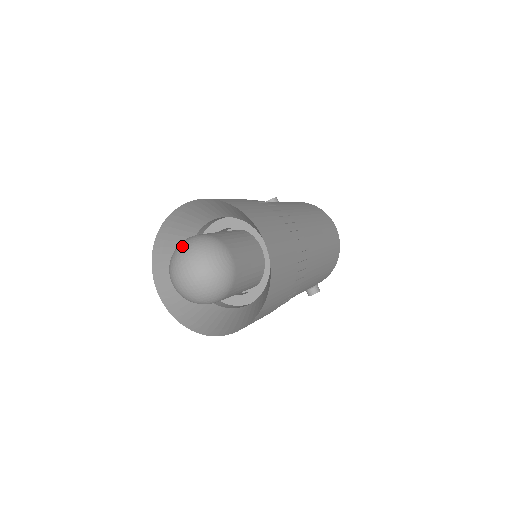
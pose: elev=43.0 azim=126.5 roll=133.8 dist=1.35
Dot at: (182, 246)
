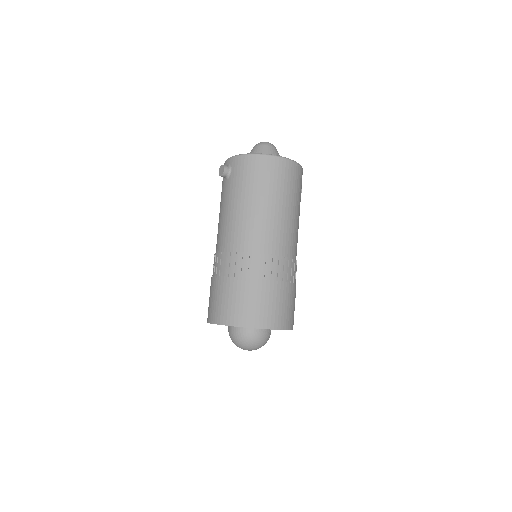
Dot at: (234, 342)
